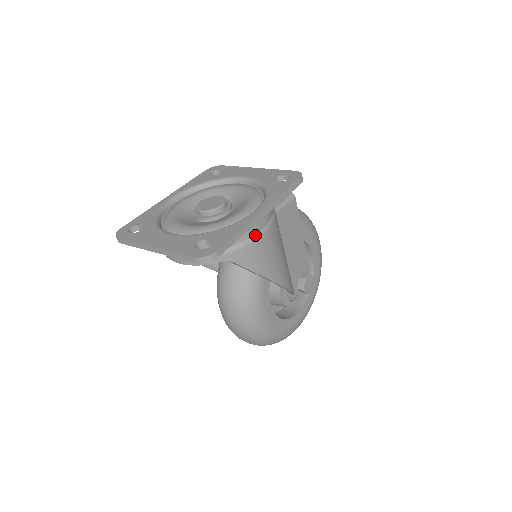
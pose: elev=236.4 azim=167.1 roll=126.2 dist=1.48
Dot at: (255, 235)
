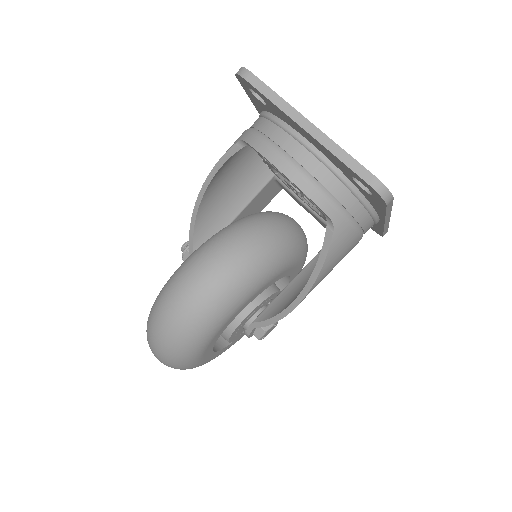
Dot at: (362, 230)
